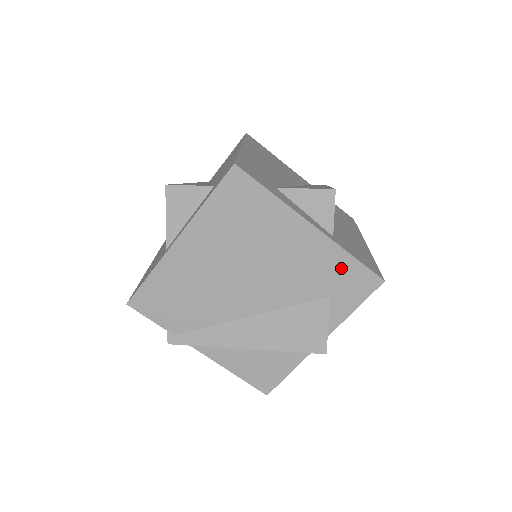
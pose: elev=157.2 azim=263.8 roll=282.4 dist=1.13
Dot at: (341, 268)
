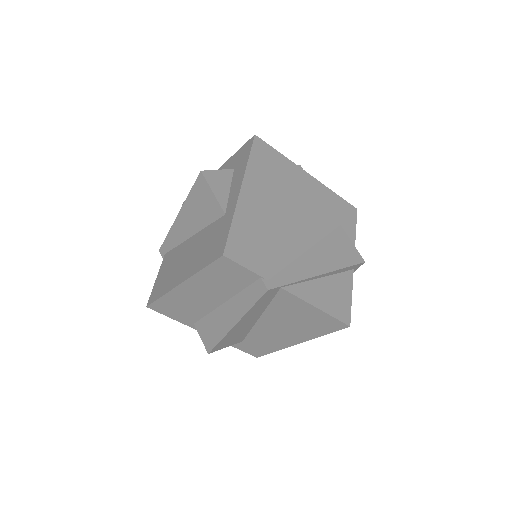
Dot at: (335, 202)
